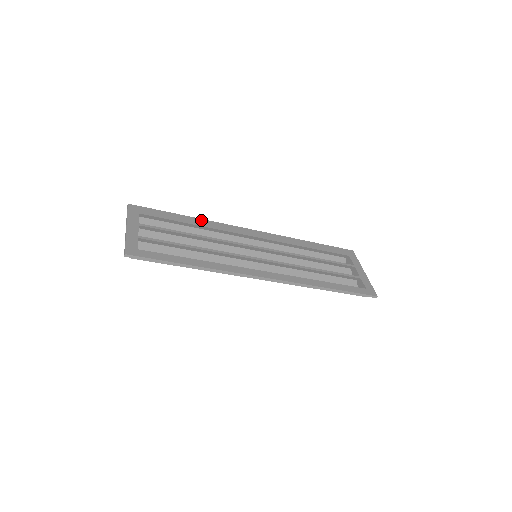
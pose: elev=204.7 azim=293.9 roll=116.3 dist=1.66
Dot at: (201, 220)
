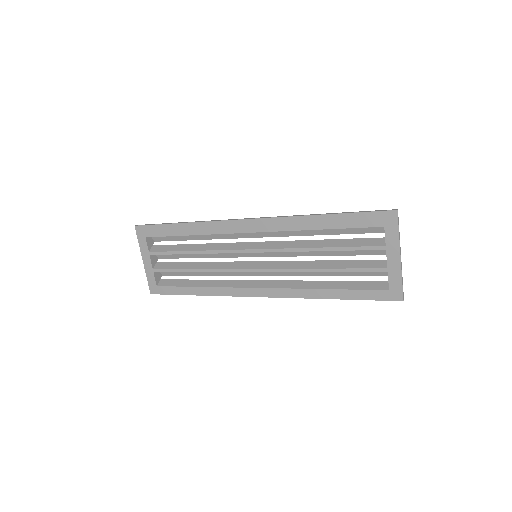
Dot at: (194, 225)
